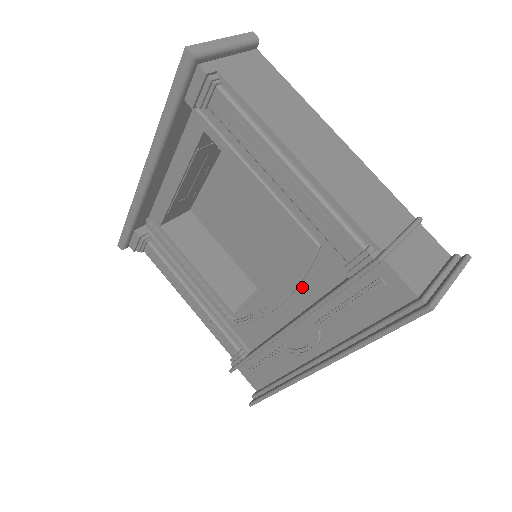
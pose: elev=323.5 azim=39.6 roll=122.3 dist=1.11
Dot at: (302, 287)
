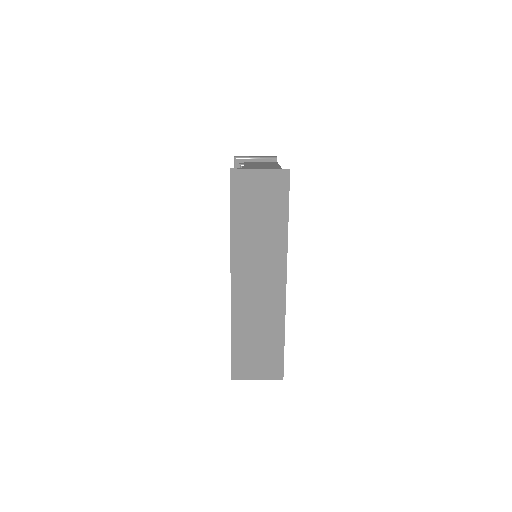
Dot at: occluded
